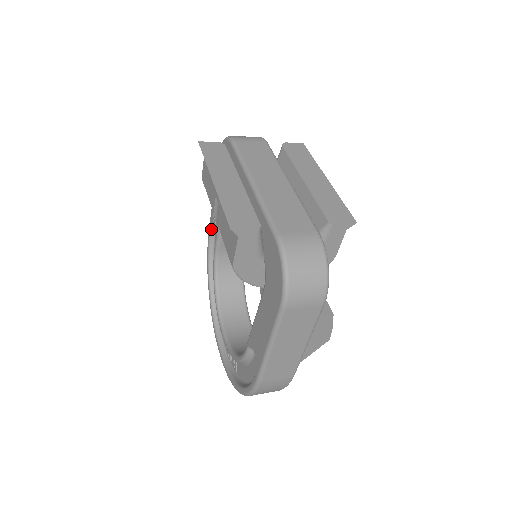
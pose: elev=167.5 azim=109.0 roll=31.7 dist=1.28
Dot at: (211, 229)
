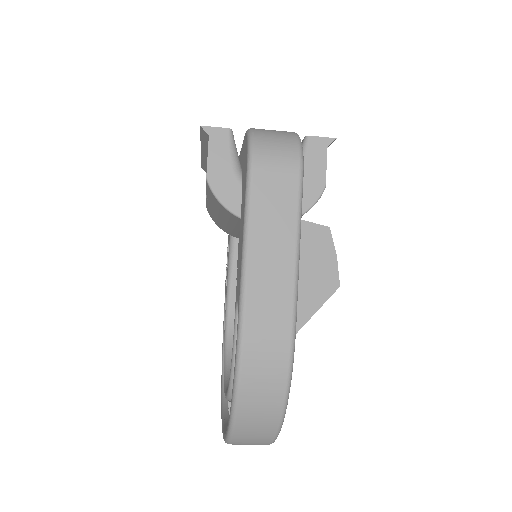
Dot at: occluded
